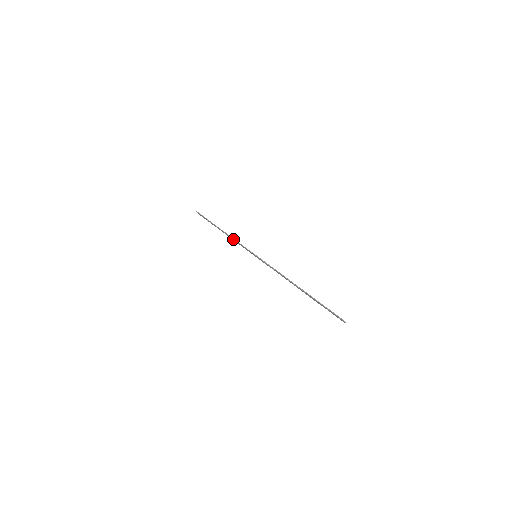
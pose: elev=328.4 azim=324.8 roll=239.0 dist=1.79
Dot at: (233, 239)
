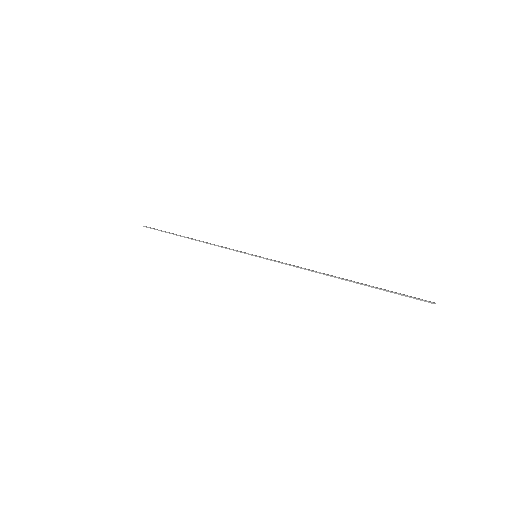
Dot at: occluded
